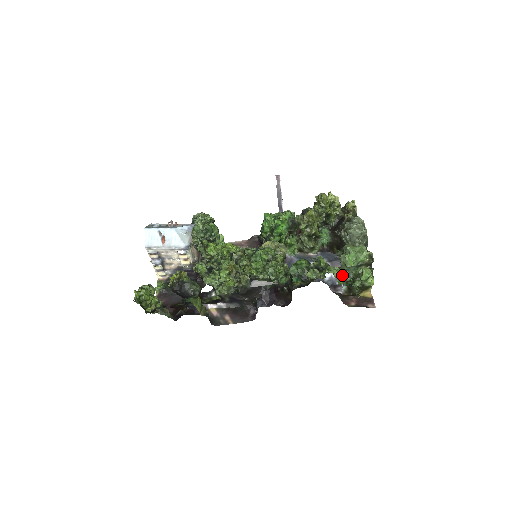
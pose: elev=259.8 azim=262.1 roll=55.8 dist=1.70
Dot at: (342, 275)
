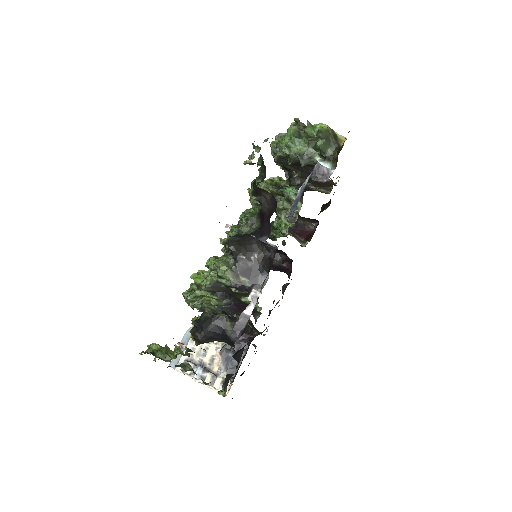
Dot at: occluded
